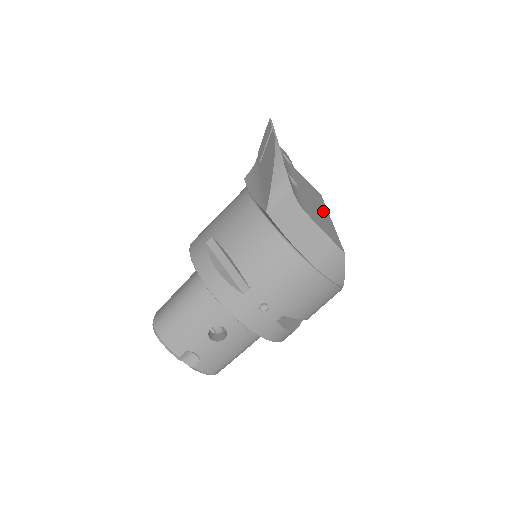
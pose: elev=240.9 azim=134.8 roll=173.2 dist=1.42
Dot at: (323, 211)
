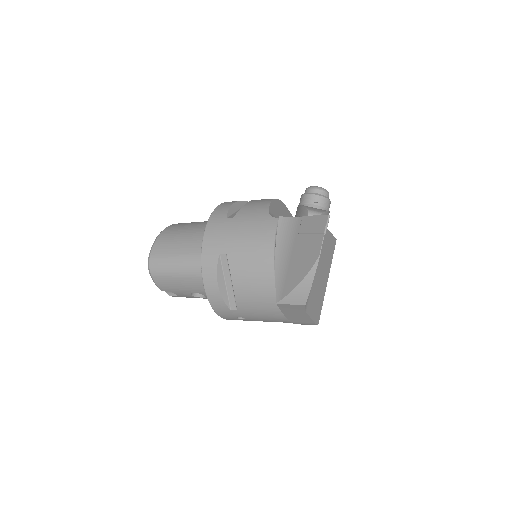
Dot at: (325, 276)
